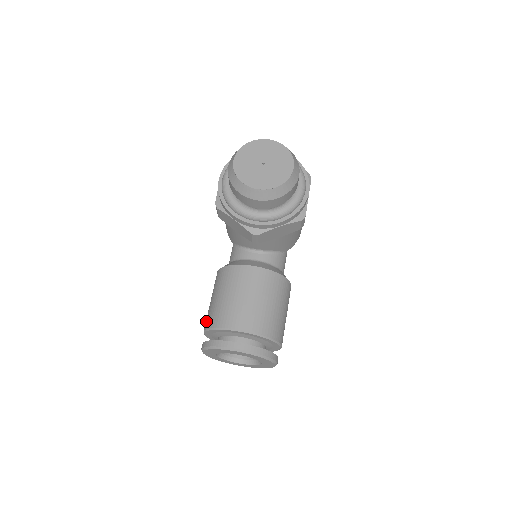
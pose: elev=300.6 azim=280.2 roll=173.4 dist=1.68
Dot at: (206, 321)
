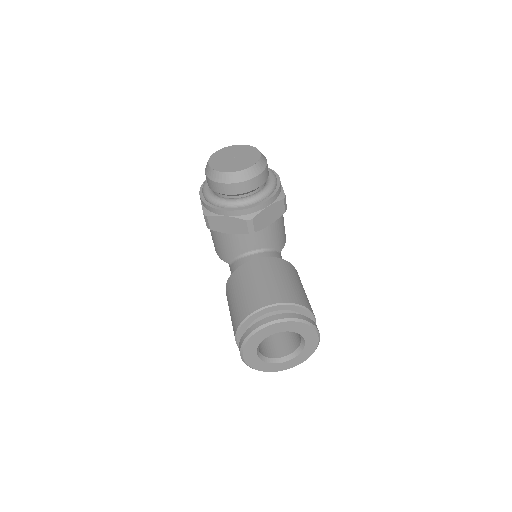
Dot at: (234, 325)
